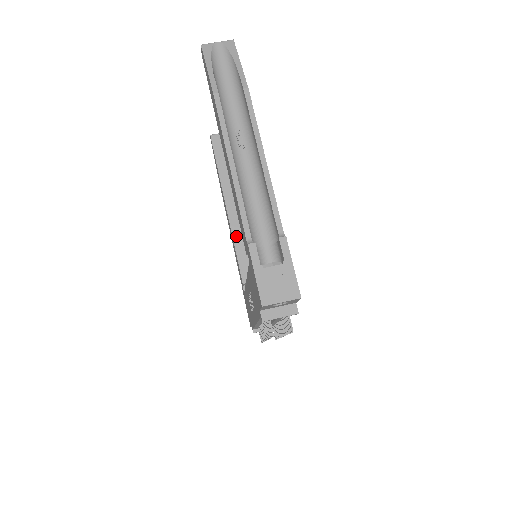
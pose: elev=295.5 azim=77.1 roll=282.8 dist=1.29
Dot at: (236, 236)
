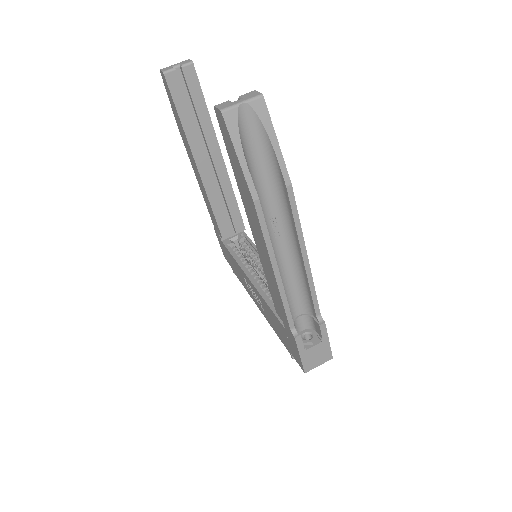
Dot at: (212, 197)
